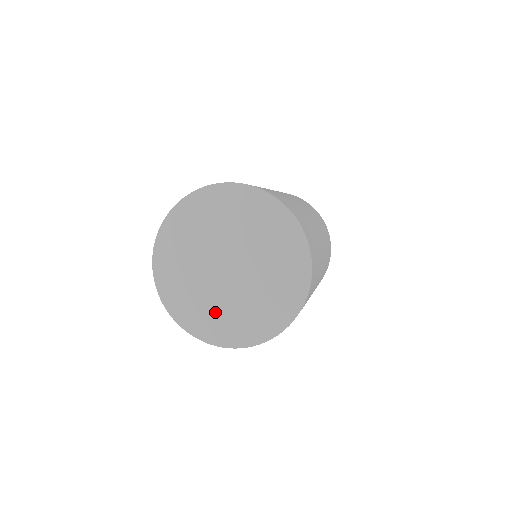
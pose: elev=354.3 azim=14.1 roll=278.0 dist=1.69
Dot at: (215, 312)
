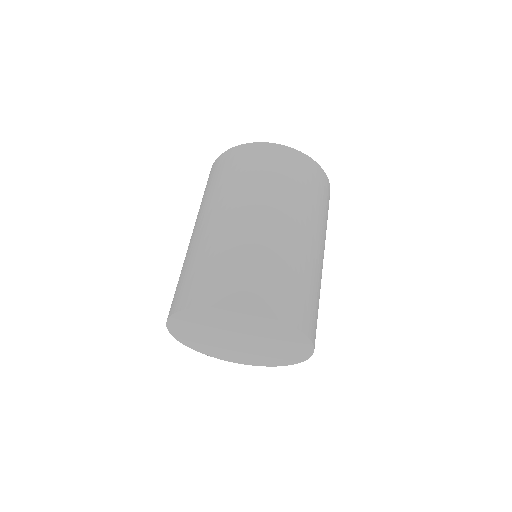
Dot at: (207, 344)
